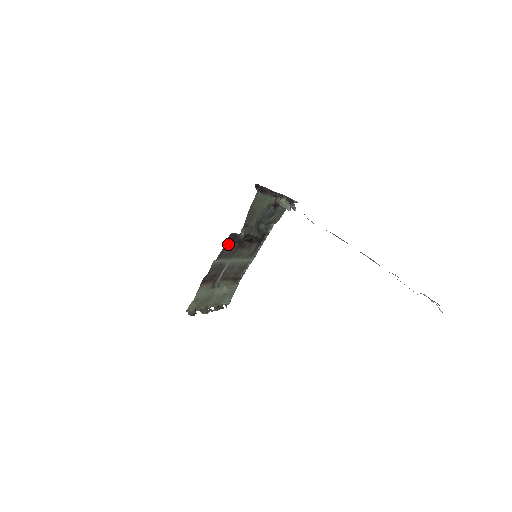
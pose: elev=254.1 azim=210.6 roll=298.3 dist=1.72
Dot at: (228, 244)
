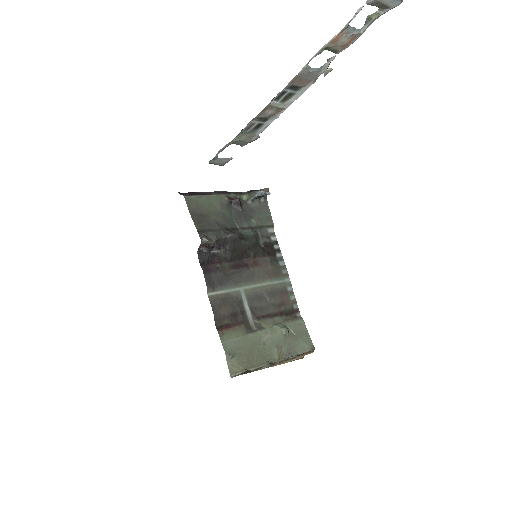
Dot at: (209, 267)
